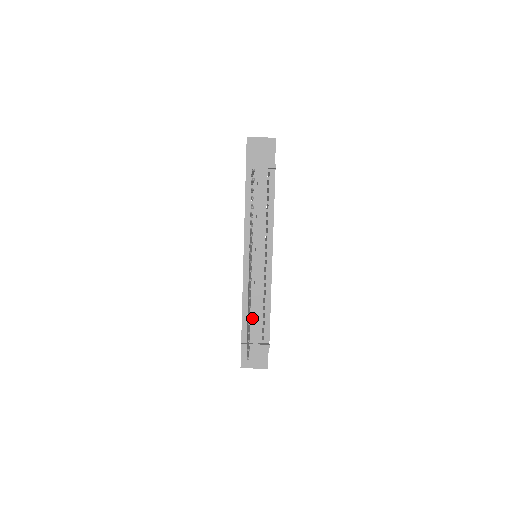
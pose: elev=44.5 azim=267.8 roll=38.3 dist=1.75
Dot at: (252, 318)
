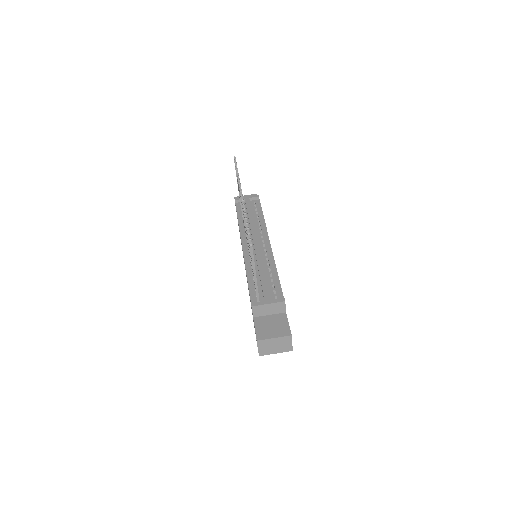
Dot at: (260, 285)
